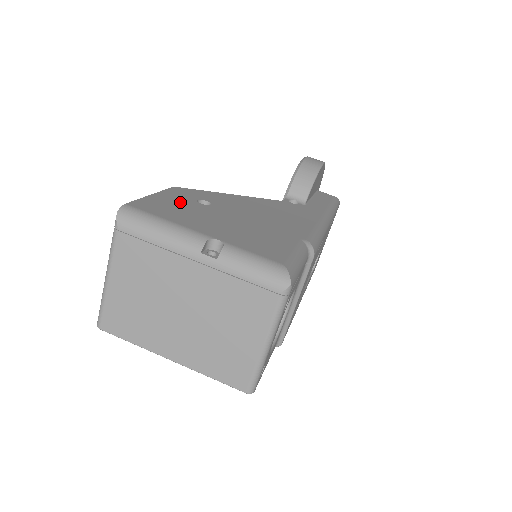
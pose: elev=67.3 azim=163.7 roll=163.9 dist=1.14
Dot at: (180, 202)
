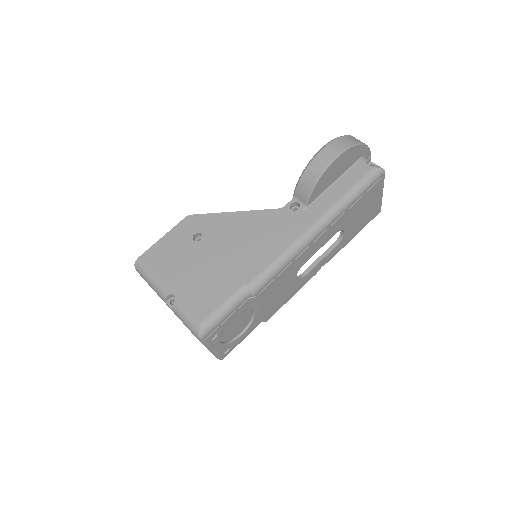
Dot at: (178, 243)
